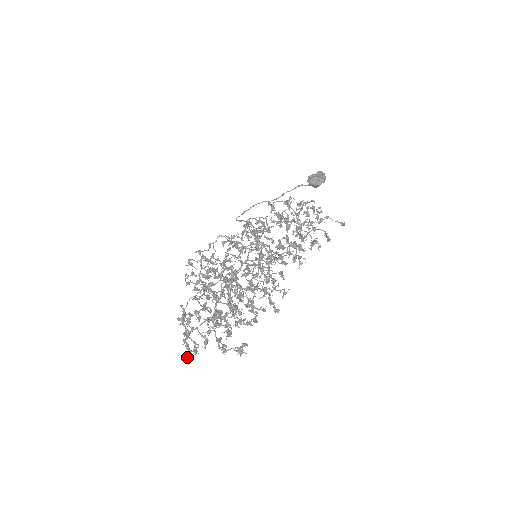
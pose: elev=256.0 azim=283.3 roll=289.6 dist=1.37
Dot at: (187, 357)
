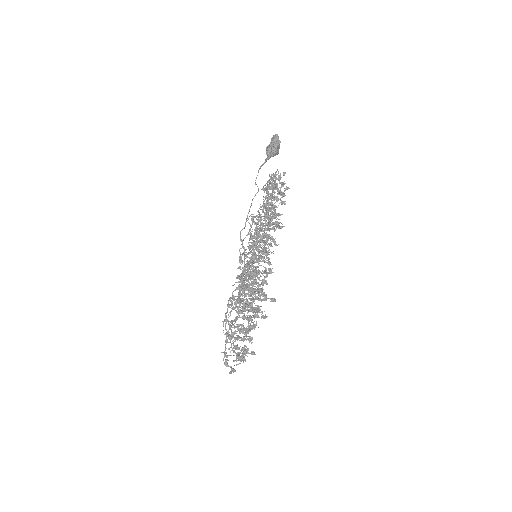
Dot at: (229, 373)
